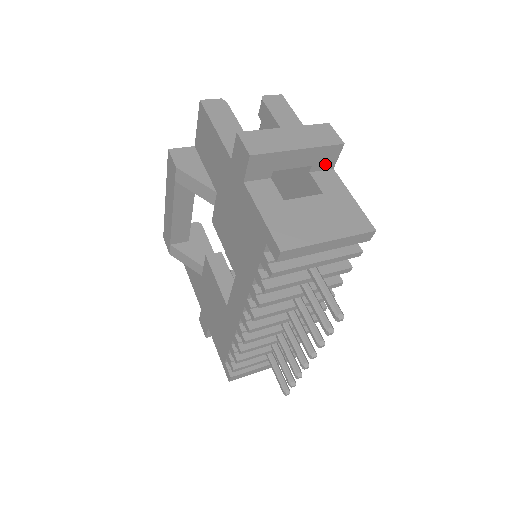
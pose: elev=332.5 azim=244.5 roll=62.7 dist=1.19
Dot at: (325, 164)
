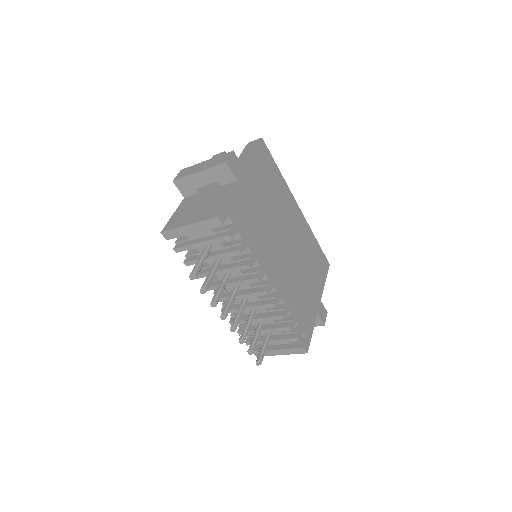
Dot at: (227, 179)
